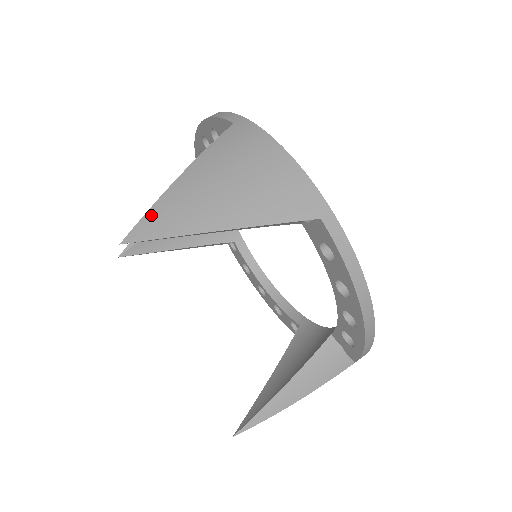
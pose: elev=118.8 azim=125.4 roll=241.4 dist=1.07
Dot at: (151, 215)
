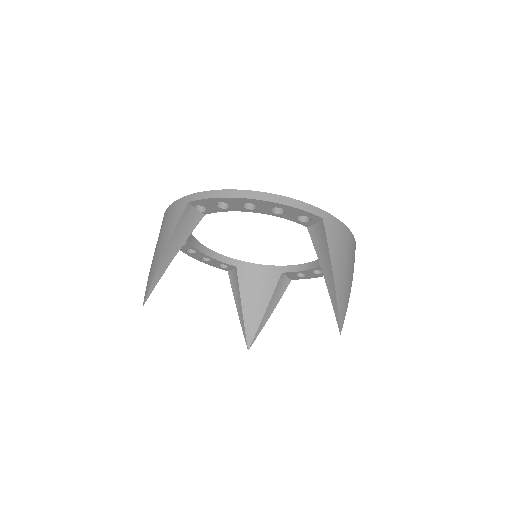
Dot at: (340, 310)
